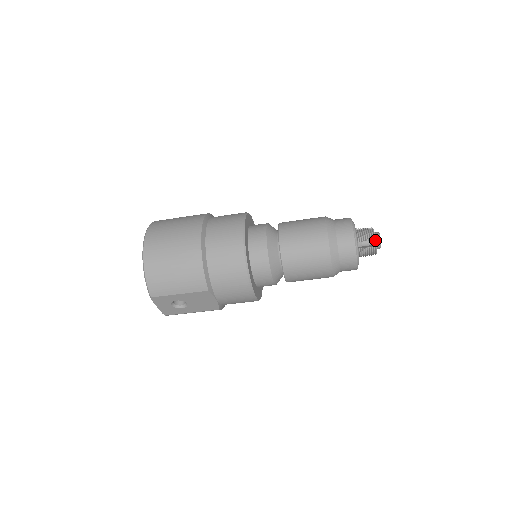
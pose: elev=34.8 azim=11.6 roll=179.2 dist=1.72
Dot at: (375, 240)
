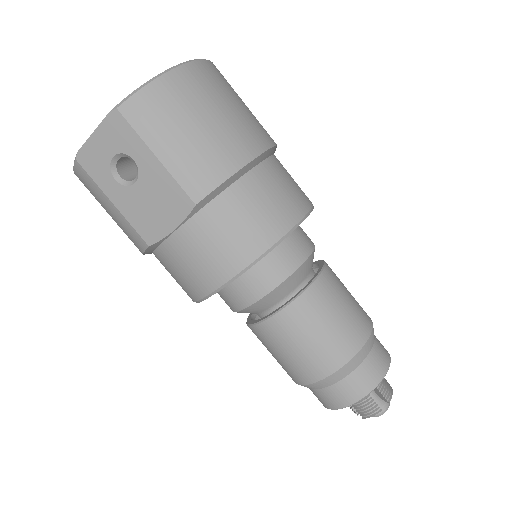
Dot at: (383, 402)
